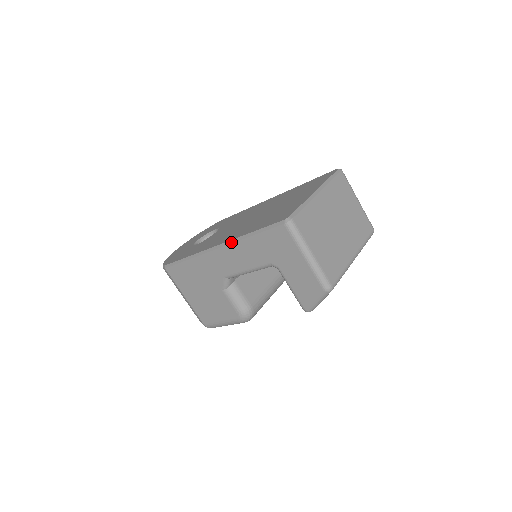
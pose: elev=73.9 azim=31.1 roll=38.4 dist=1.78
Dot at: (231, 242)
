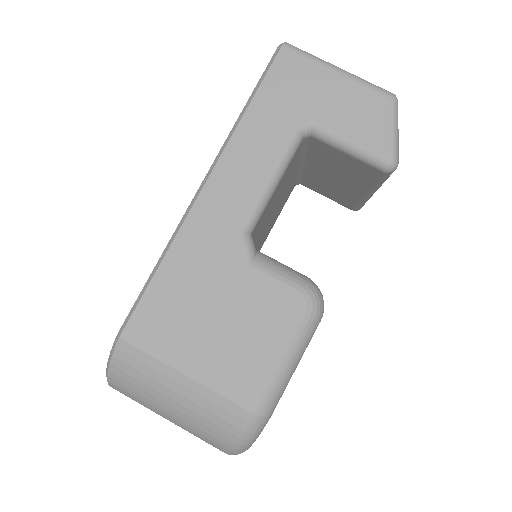
Dot at: (222, 149)
